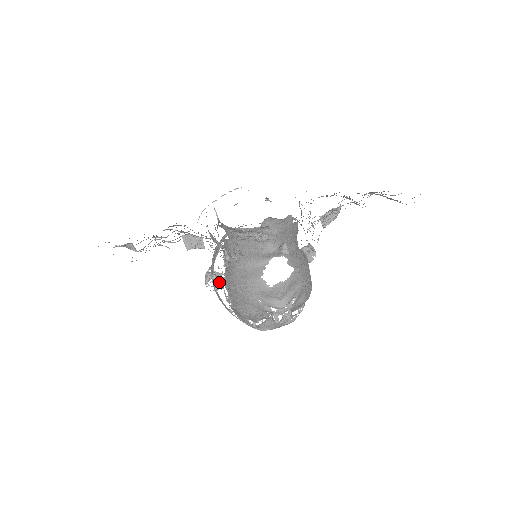
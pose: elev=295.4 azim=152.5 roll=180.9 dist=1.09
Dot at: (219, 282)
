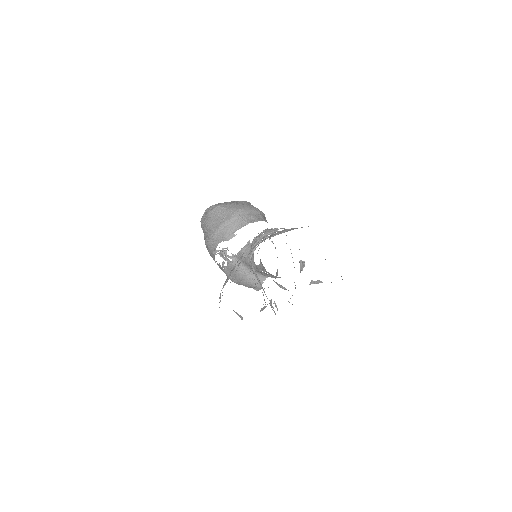
Dot at: occluded
